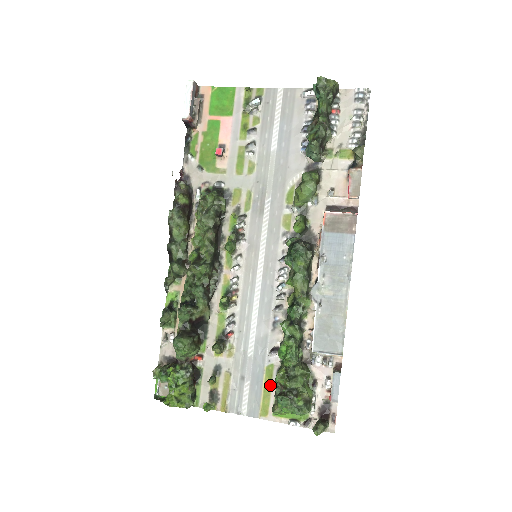
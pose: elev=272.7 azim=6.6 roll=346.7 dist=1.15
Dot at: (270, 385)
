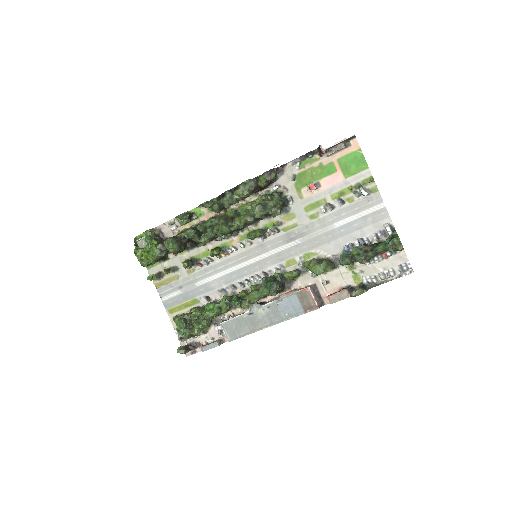
Dot at: (188, 306)
